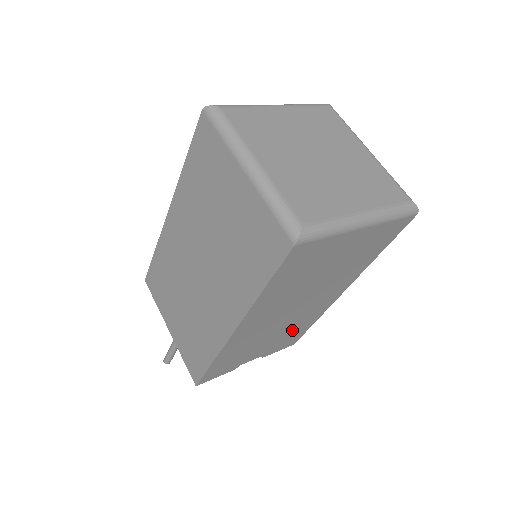
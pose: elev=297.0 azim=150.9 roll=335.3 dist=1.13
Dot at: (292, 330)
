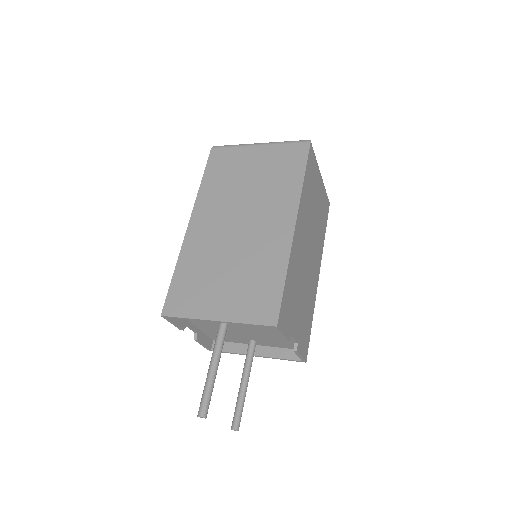
Dot at: (306, 309)
